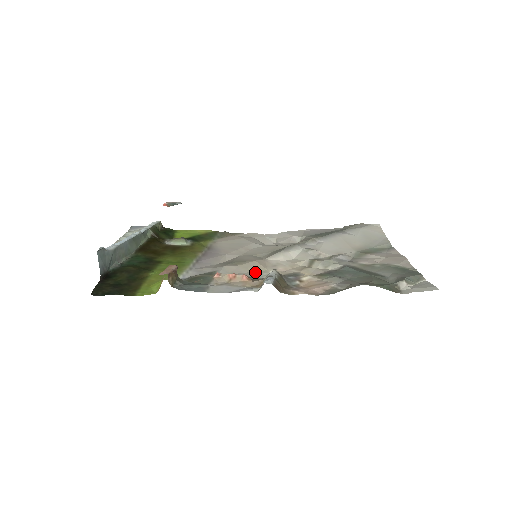
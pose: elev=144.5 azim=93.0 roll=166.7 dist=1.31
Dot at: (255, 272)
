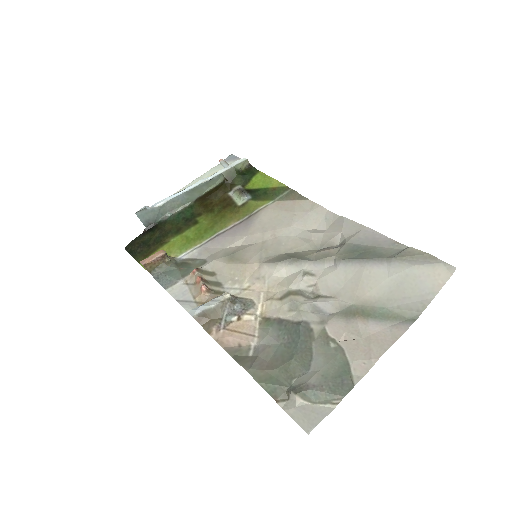
Dot at: (232, 279)
